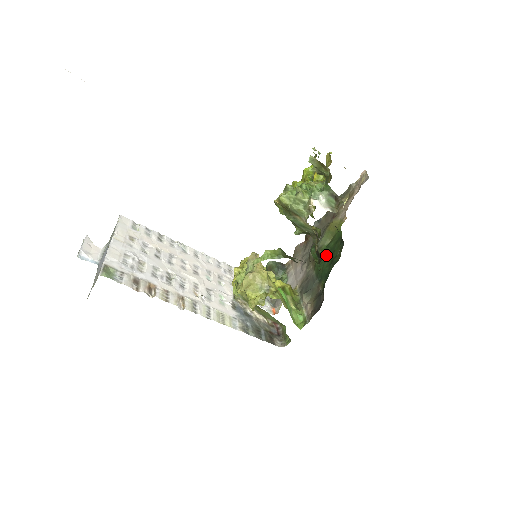
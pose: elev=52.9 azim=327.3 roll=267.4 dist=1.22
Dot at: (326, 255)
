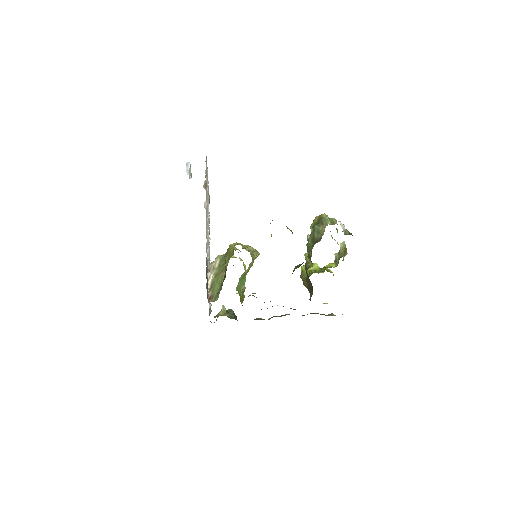
Dot at: occluded
